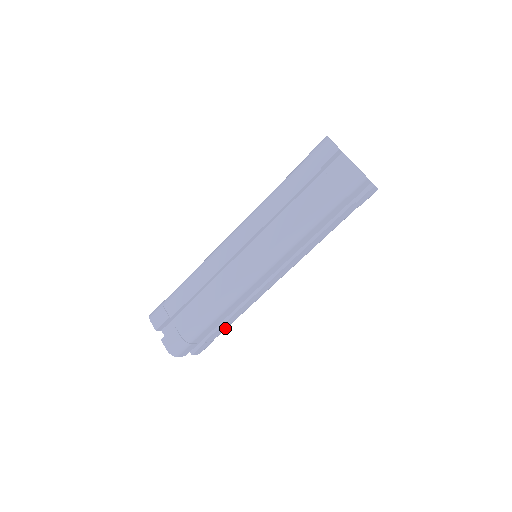
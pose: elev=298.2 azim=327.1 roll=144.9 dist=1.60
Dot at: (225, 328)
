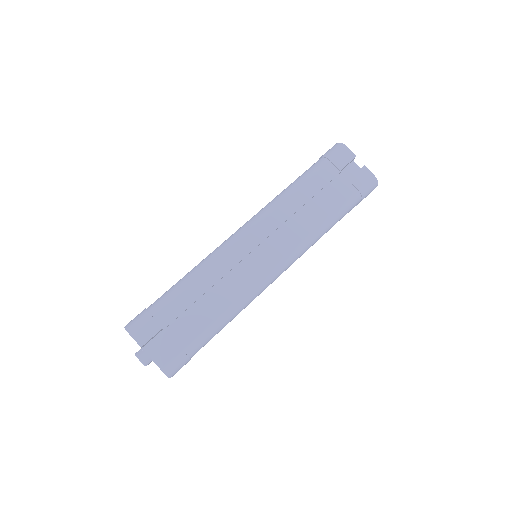
Dot at: occluded
